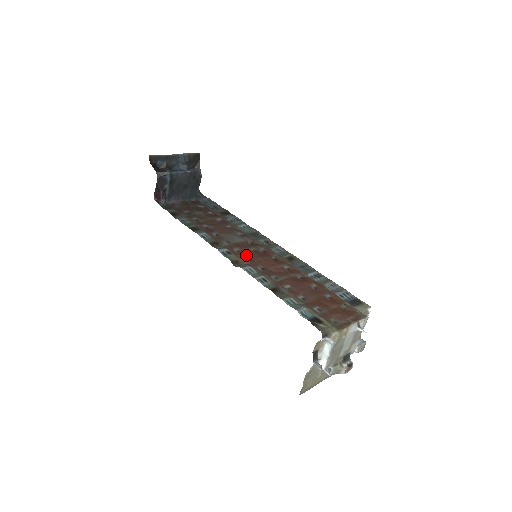
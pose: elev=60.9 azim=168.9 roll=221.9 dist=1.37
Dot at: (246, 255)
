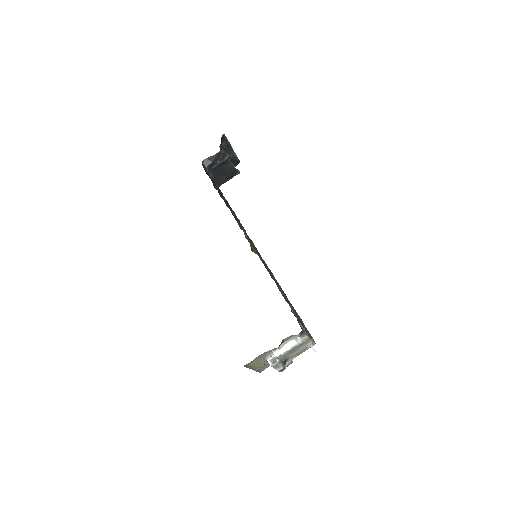
Dot at: occluded
